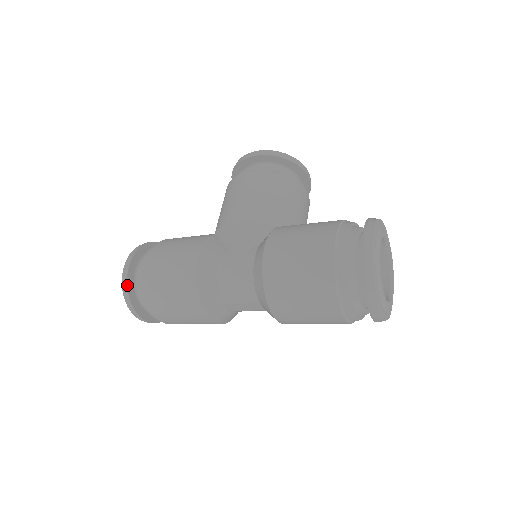
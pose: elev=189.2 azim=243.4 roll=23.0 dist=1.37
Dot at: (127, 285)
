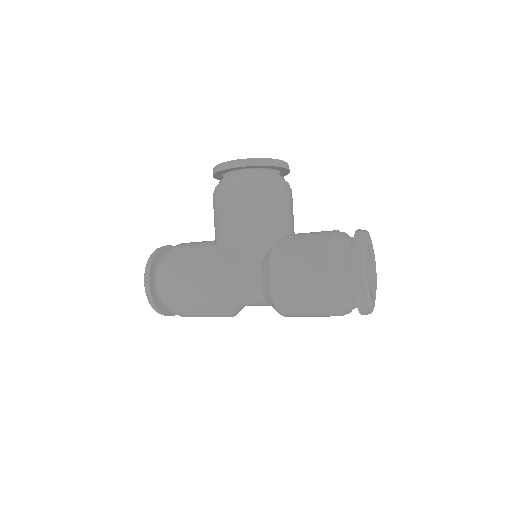
Dot at: (154, 302)
